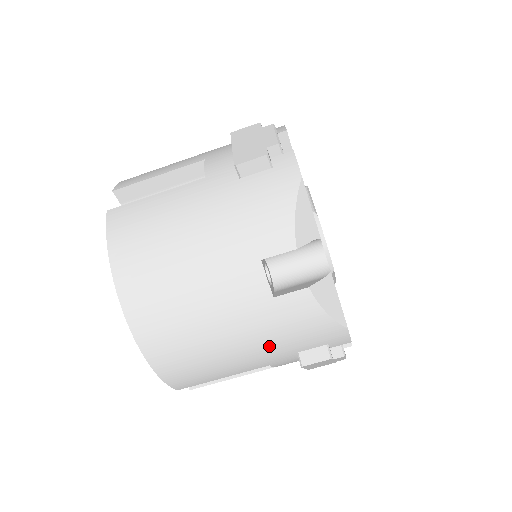
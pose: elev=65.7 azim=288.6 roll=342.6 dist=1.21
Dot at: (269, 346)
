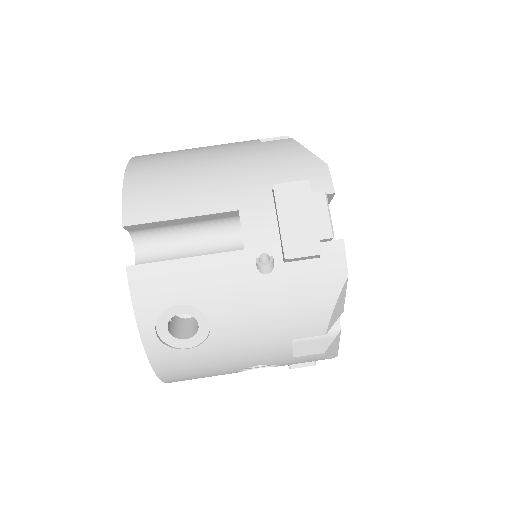
Dot at: (245, 171)
